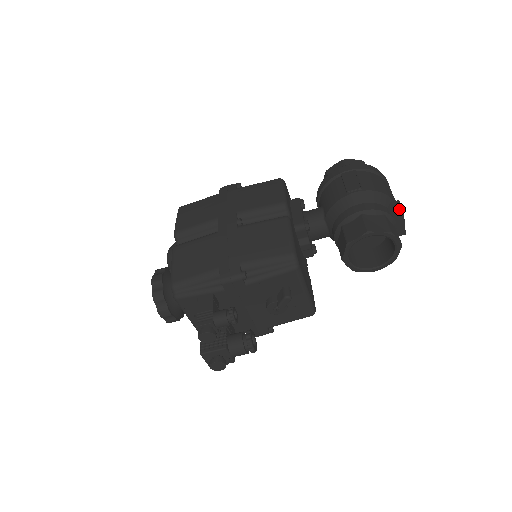
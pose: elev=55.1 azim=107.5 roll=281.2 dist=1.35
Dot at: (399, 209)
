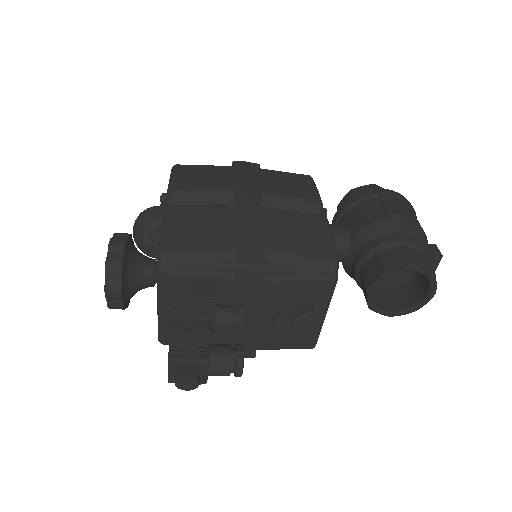
Dot at: (438, 253)
